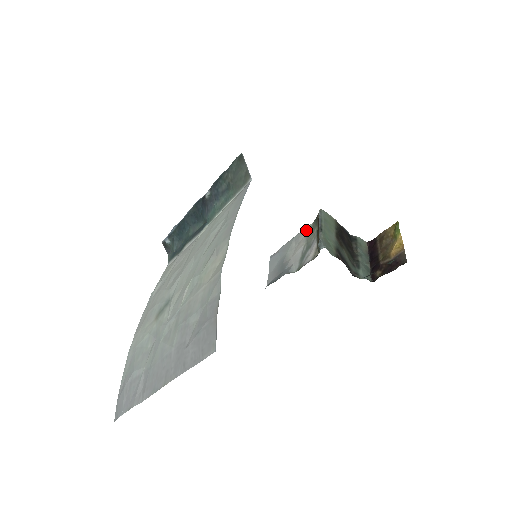
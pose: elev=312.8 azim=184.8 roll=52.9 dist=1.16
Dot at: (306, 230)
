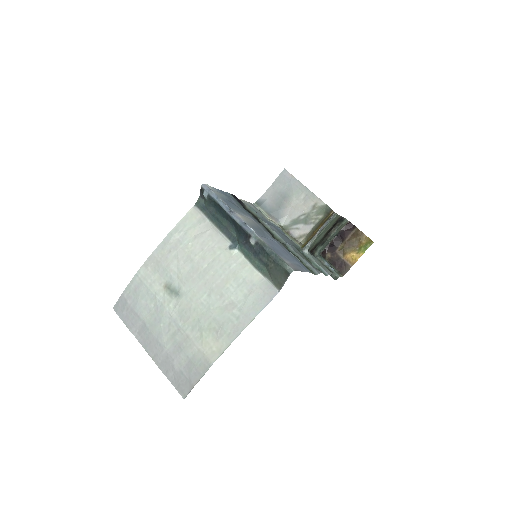
Dot at: (318, 202)
